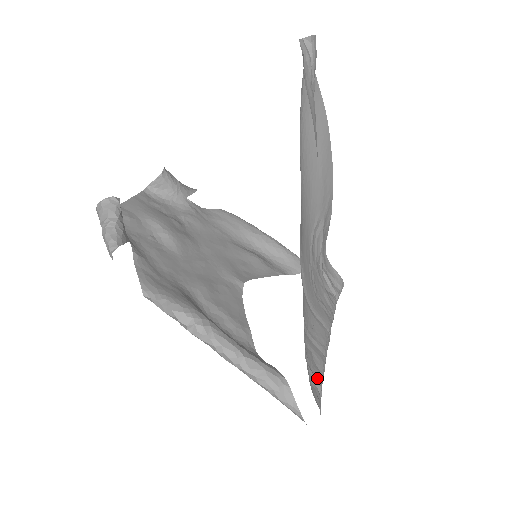
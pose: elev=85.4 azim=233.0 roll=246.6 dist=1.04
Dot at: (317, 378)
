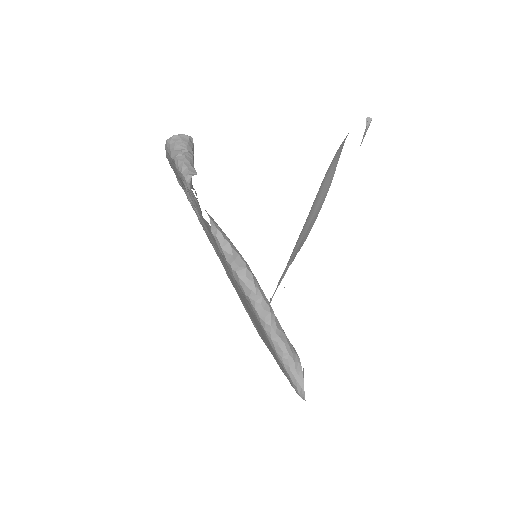
Dot at: occluded
